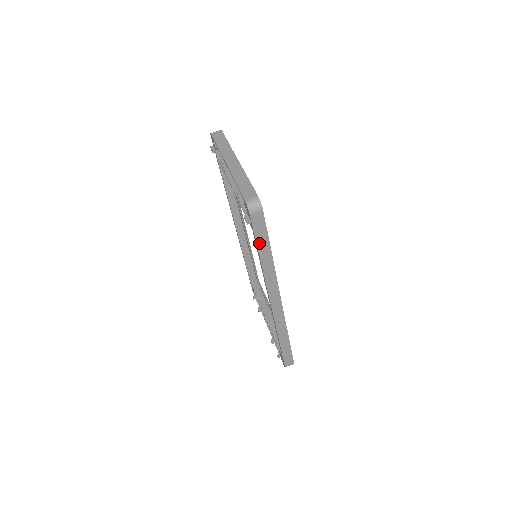
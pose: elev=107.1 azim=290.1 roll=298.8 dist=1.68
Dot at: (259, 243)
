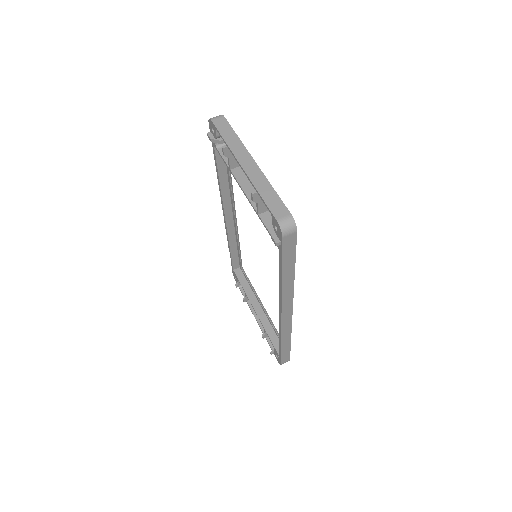
Dot at: (285, 263)
